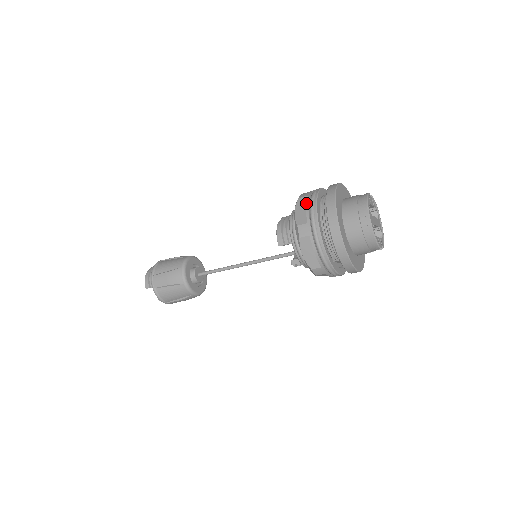
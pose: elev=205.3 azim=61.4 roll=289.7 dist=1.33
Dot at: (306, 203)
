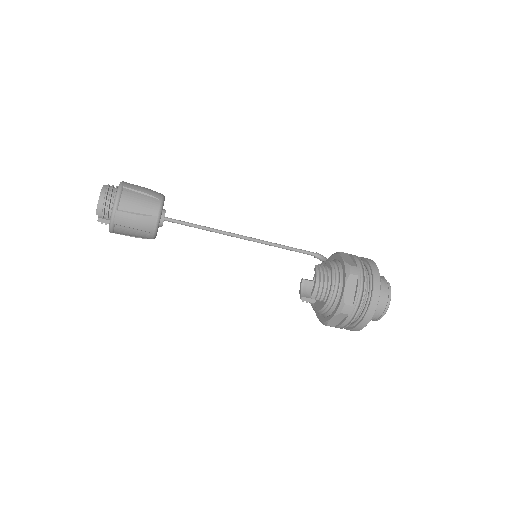
Dot at: (358, 287)
